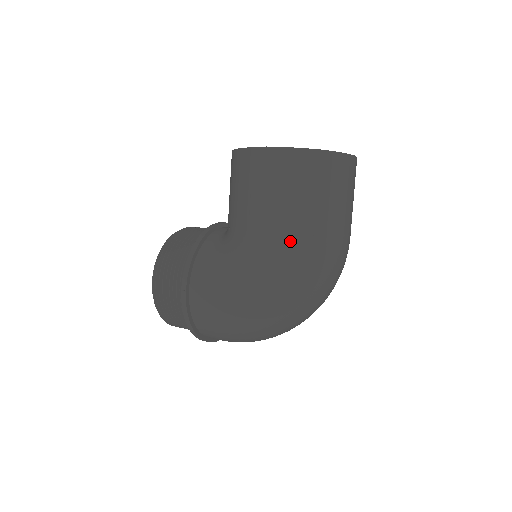
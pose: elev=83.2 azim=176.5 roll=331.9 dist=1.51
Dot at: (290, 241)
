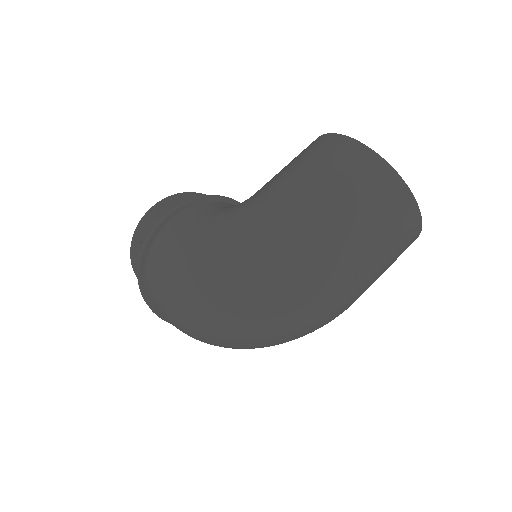
Dot at: (293, 215)
